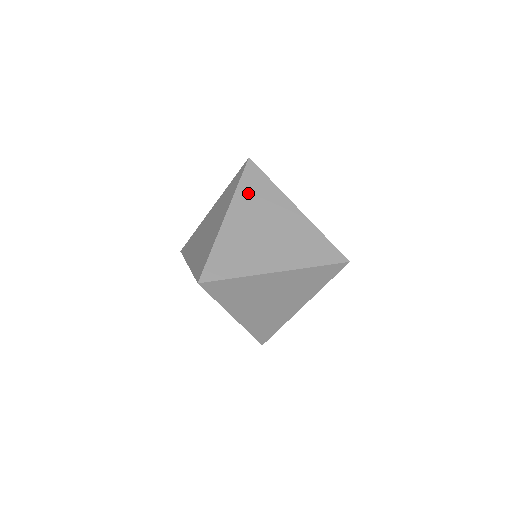
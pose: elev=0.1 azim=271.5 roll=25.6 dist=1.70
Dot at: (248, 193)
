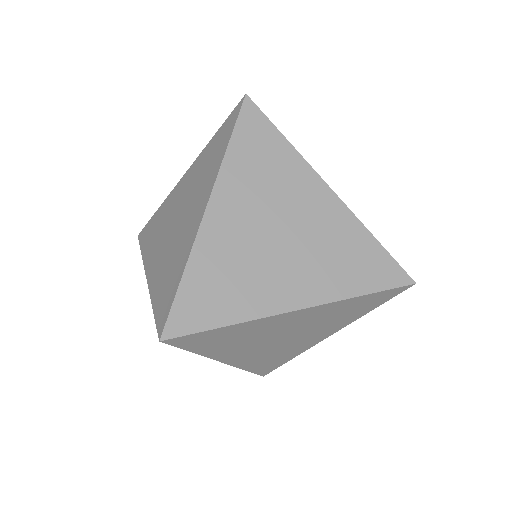
Dot at: (245, 163)
